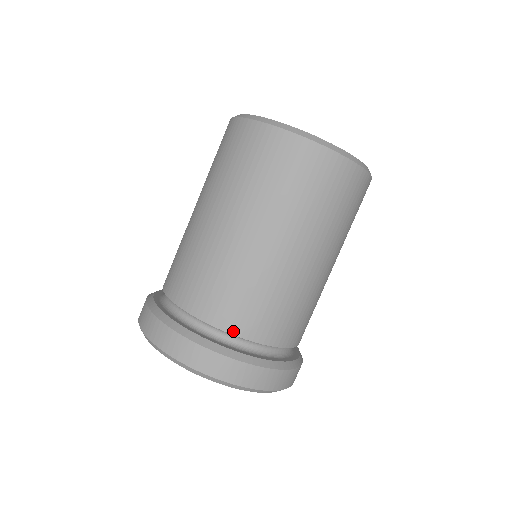
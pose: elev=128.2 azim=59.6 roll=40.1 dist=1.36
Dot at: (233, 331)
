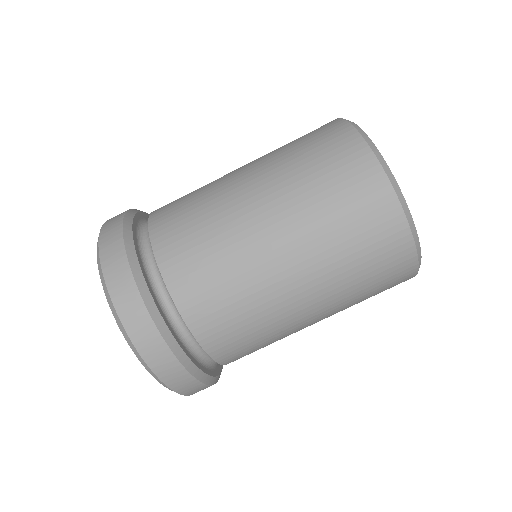
Dot at: (152, 224)
